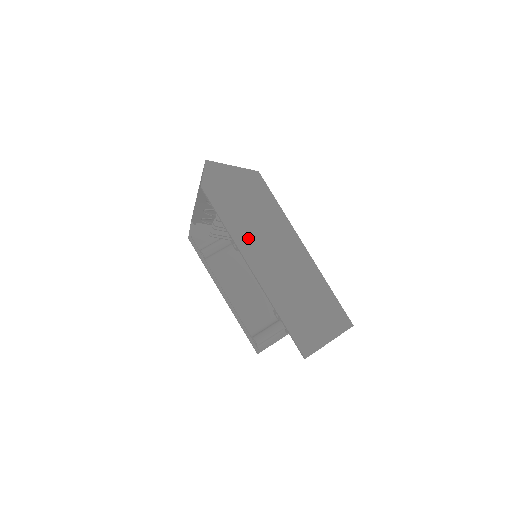
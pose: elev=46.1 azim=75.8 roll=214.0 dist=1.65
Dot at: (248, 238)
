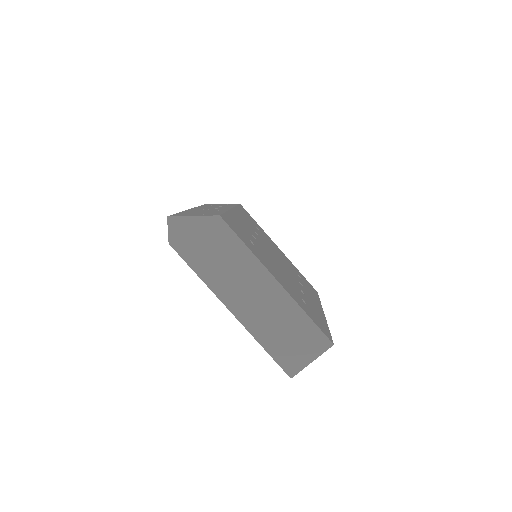
Dot at: (221, 283)
